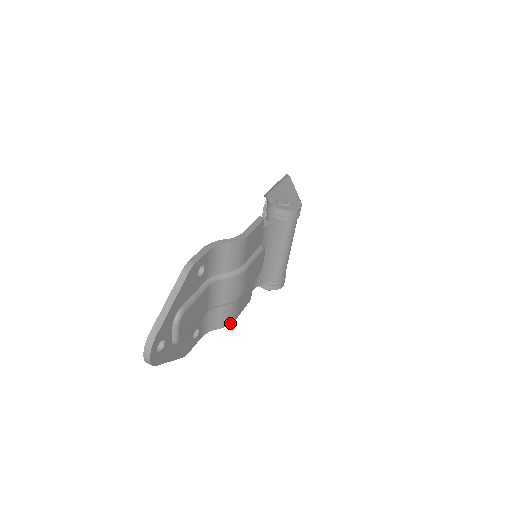
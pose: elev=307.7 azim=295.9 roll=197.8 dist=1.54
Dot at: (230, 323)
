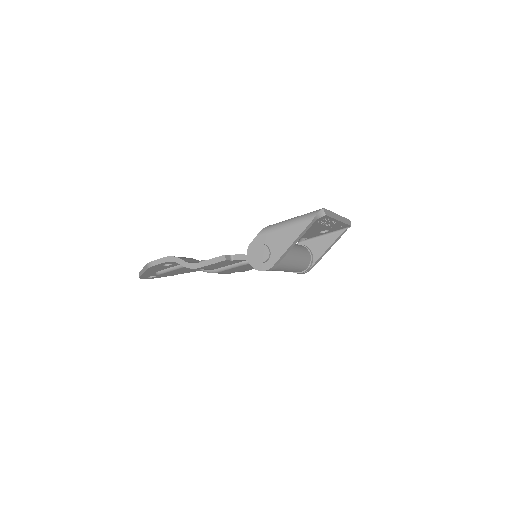
Dot at: occluded
